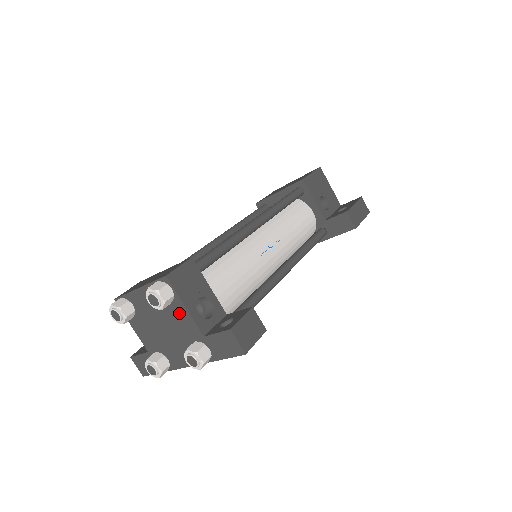
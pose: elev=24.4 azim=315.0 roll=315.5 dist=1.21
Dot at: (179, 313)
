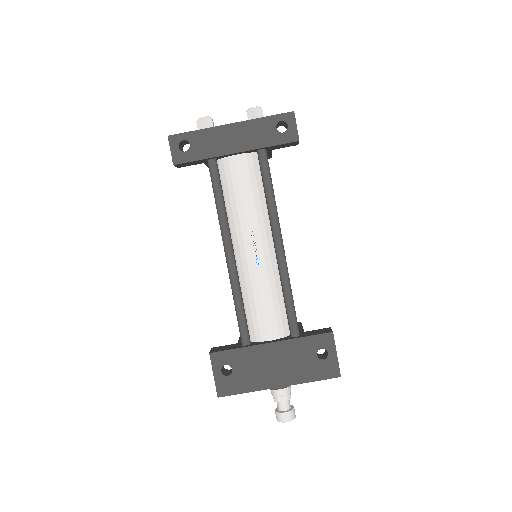
Dot at: occluded
